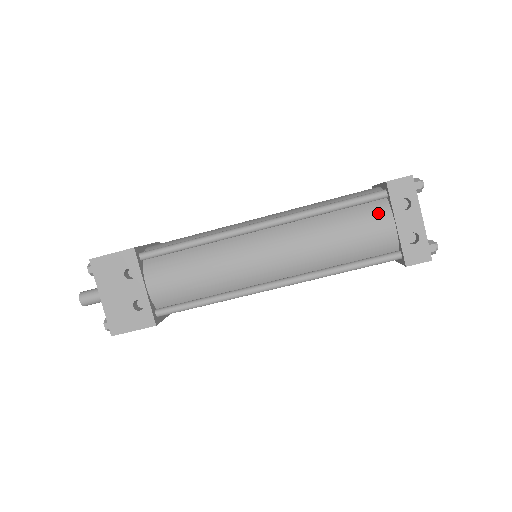
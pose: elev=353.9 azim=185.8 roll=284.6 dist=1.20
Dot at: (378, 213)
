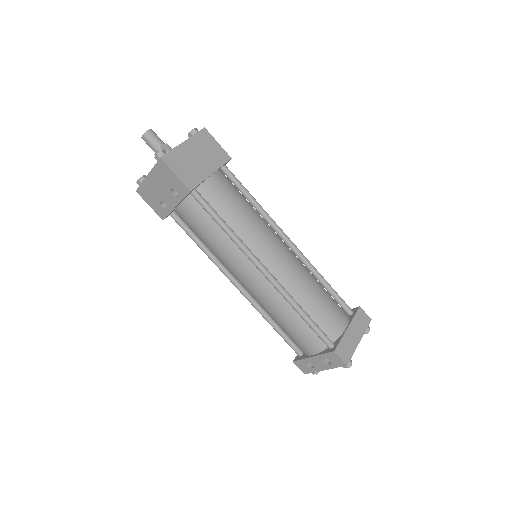
Dot at: (315, 345)
